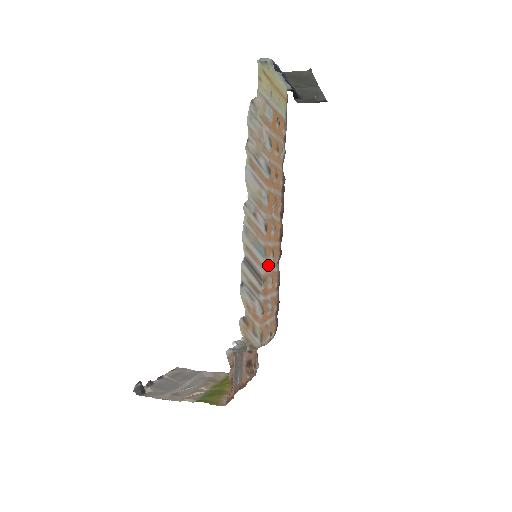
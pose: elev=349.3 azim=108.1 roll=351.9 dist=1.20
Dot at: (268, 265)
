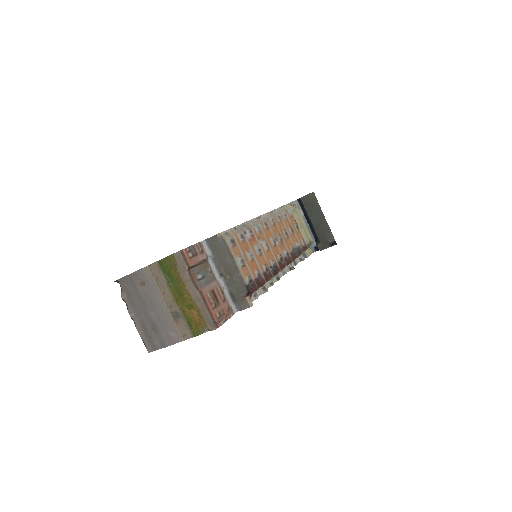
Dot at: (260, 245)
